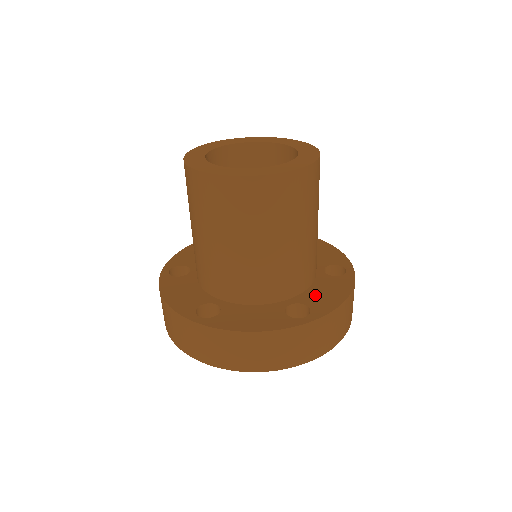
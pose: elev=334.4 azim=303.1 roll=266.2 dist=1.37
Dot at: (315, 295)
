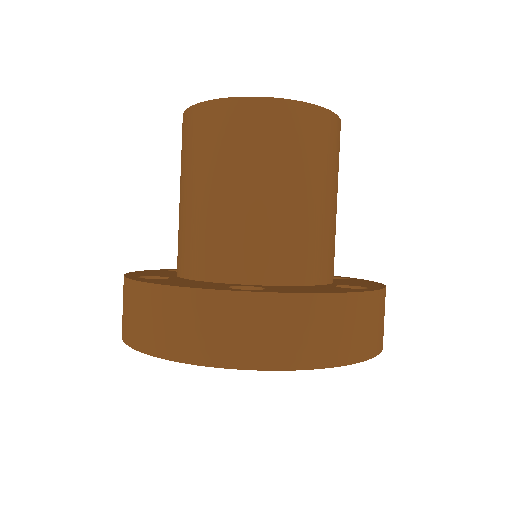
Dot at: (349, 283)
